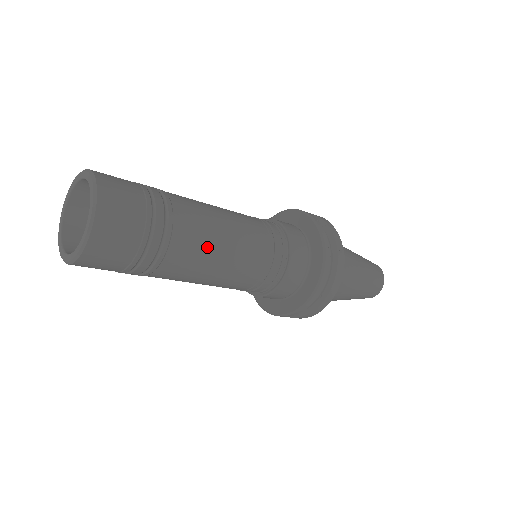
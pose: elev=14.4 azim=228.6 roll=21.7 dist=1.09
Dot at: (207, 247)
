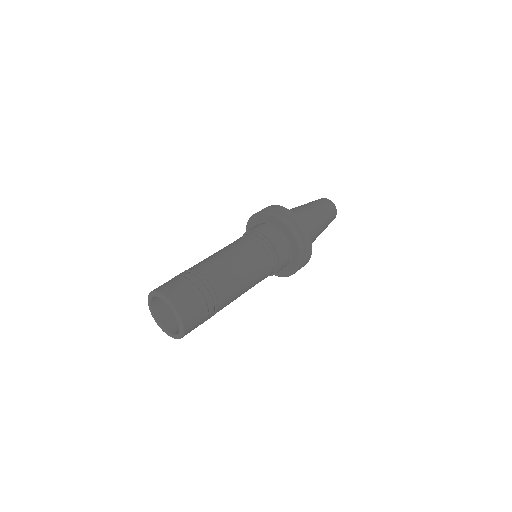
Dot at: (233, 280)
